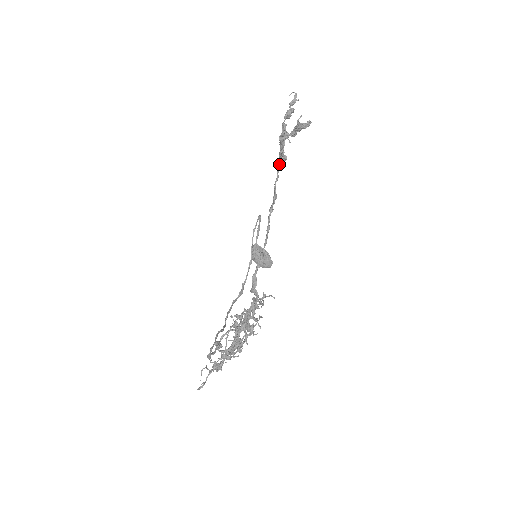
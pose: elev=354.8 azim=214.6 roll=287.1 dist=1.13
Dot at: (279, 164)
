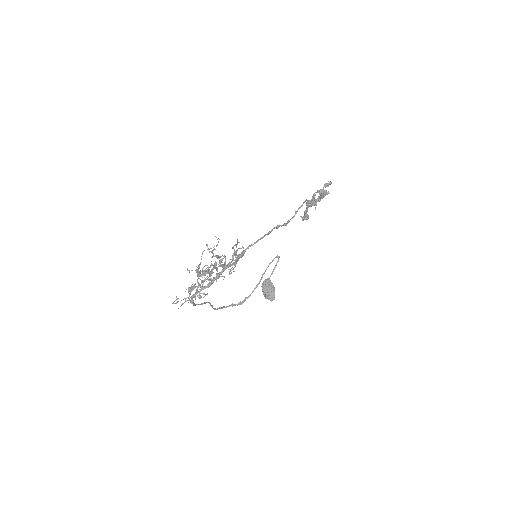
Dot at: (298, 209)
